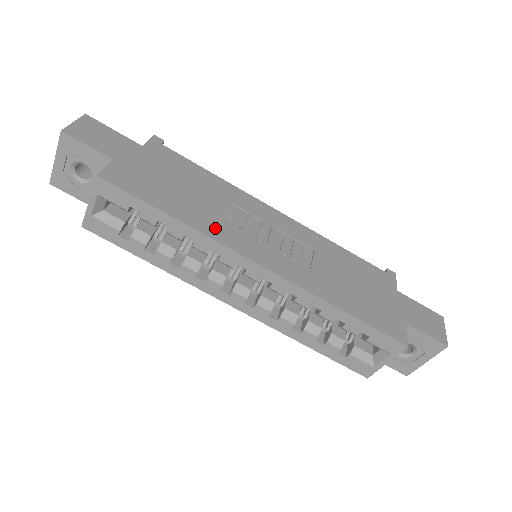
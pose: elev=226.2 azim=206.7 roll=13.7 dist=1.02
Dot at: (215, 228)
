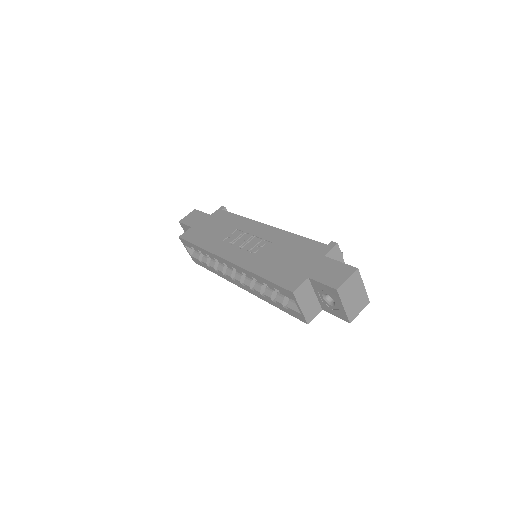
Dot at: (216, 246)
